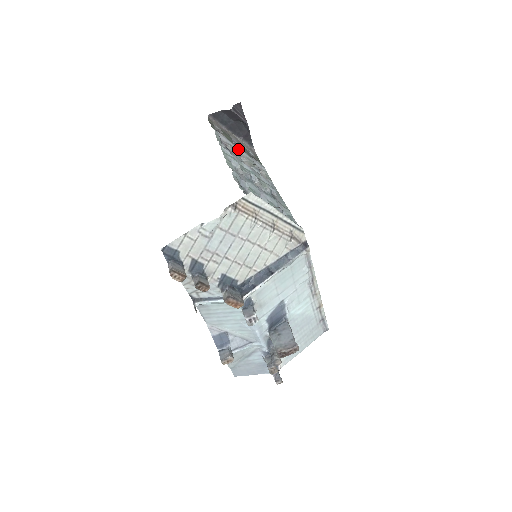
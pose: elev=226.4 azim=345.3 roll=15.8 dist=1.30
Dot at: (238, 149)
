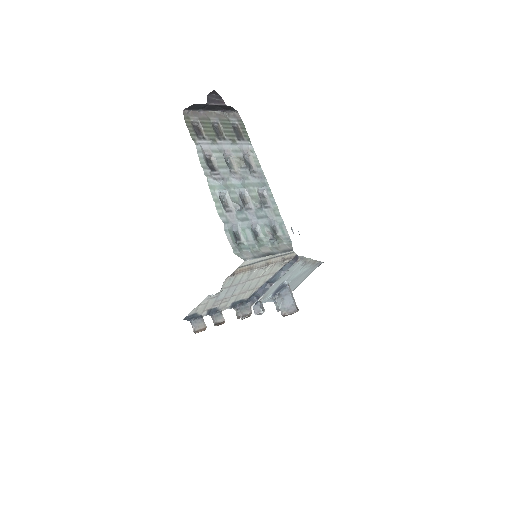
Dot at: (222, 145)
